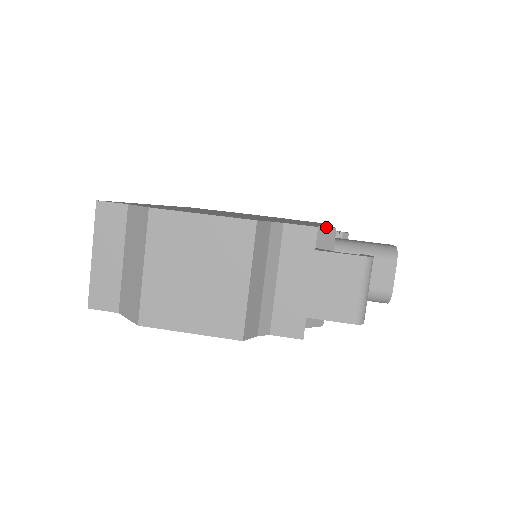
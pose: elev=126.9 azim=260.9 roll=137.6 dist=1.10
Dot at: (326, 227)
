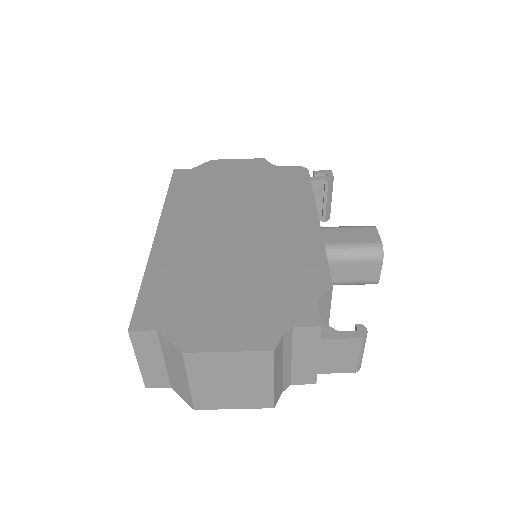
Dot at: (325, 293)
